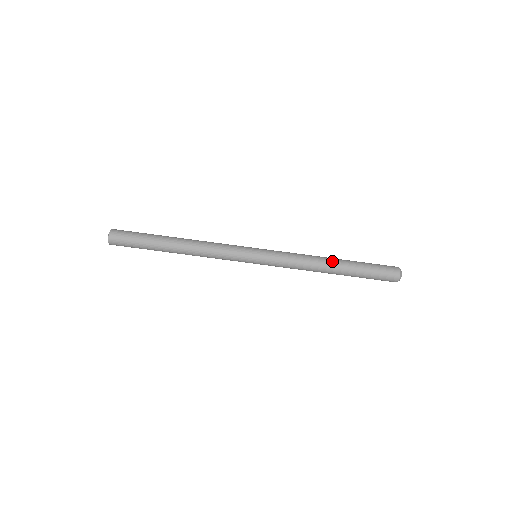
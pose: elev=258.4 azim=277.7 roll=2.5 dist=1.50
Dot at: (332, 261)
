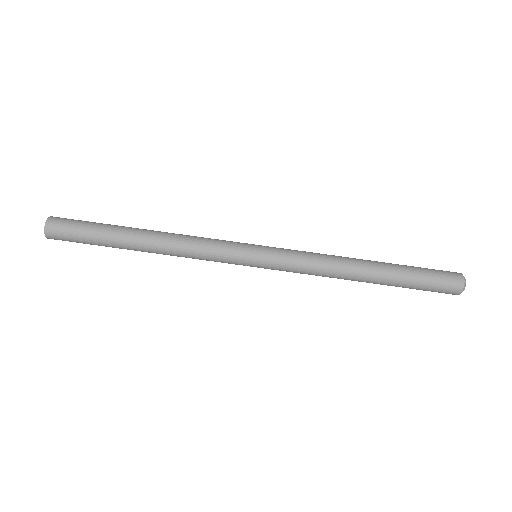
Dot at: (364, 274)
